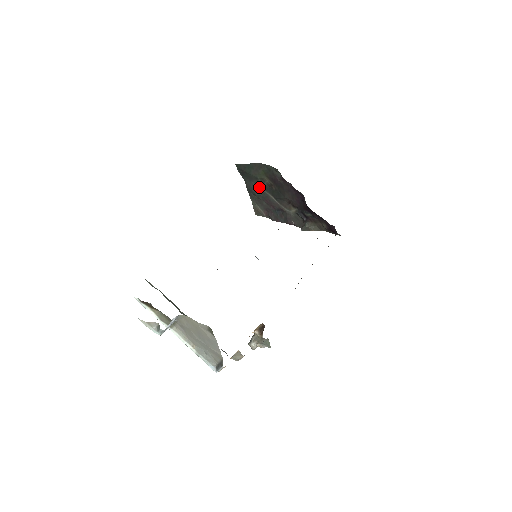
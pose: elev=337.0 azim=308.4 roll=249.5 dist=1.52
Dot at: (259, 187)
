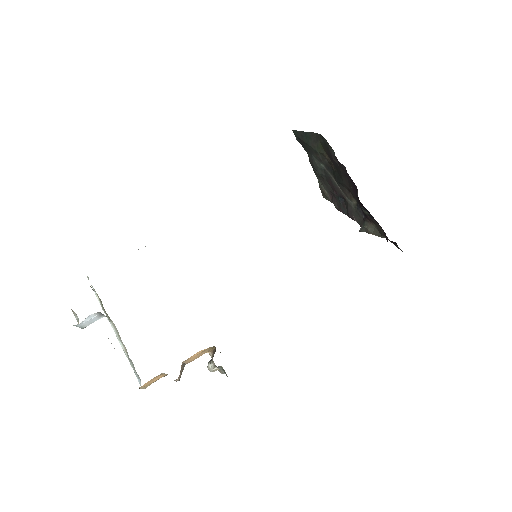
Dot at: (321, 163)
